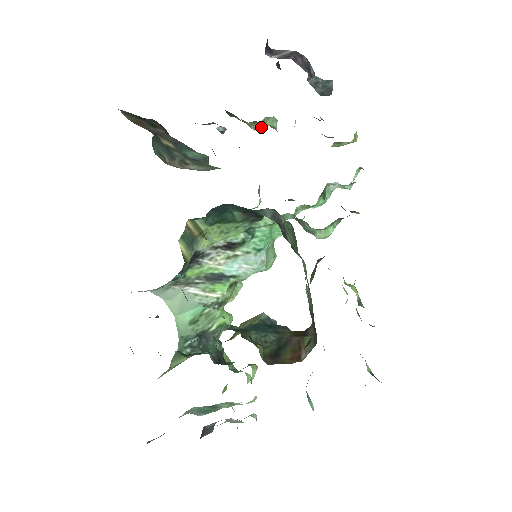
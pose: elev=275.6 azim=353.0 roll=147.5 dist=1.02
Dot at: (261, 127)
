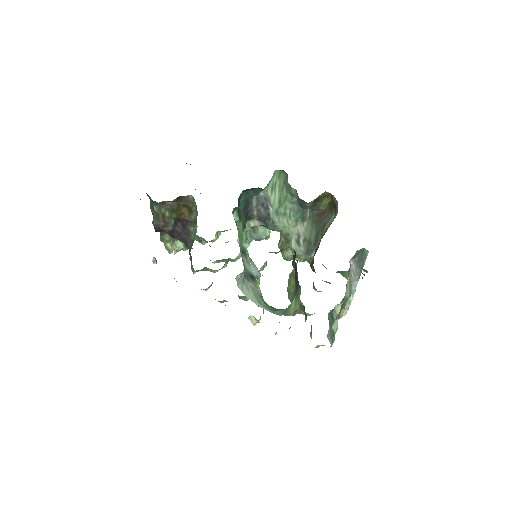
Dot at: (175, 247)
